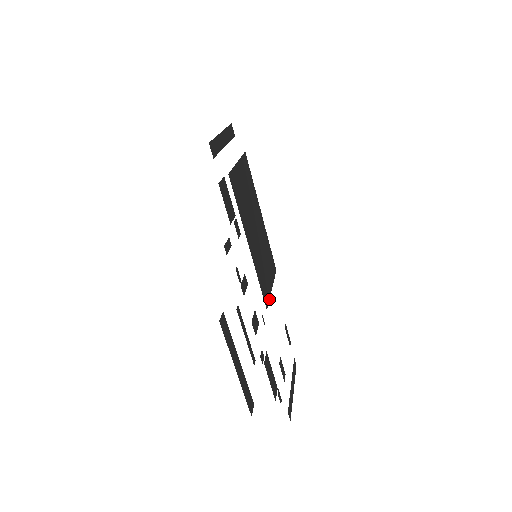
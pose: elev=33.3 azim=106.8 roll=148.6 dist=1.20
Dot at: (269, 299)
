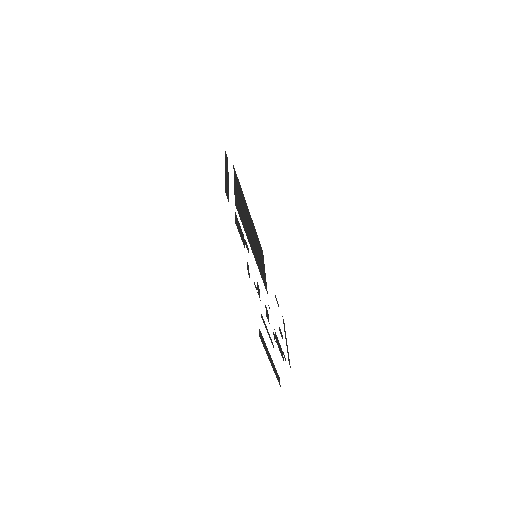
Dot at: (266, 284)
